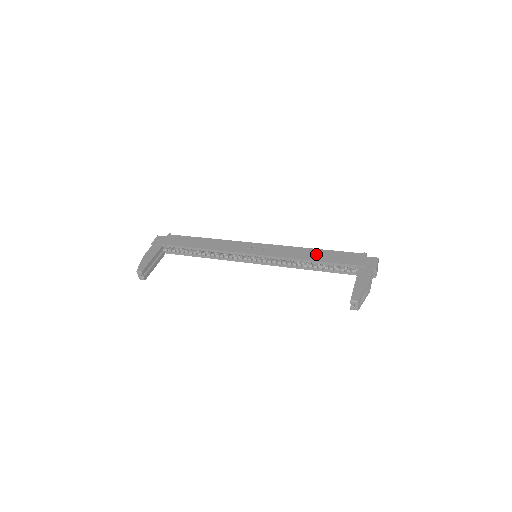
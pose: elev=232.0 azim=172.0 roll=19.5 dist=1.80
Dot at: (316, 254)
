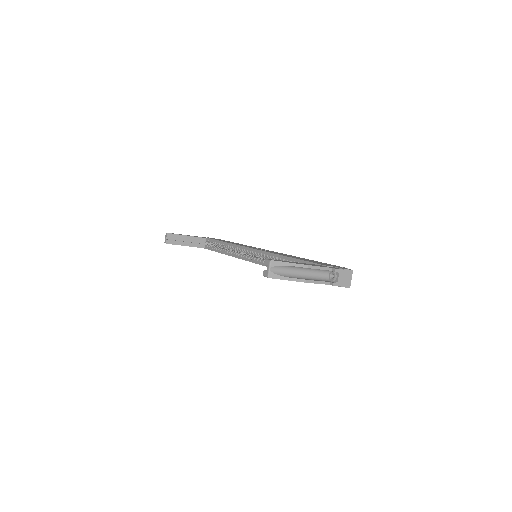
Dot at: (299, 258)
